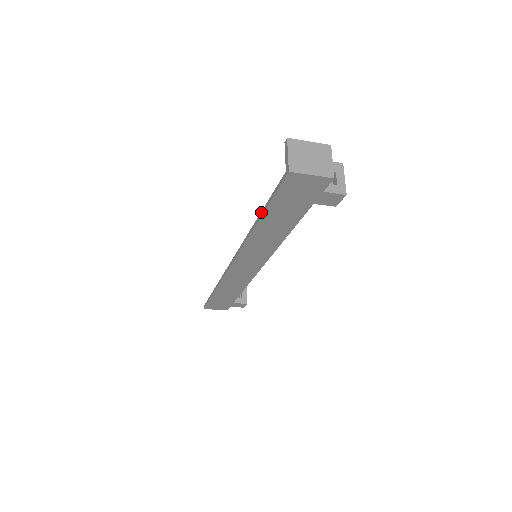
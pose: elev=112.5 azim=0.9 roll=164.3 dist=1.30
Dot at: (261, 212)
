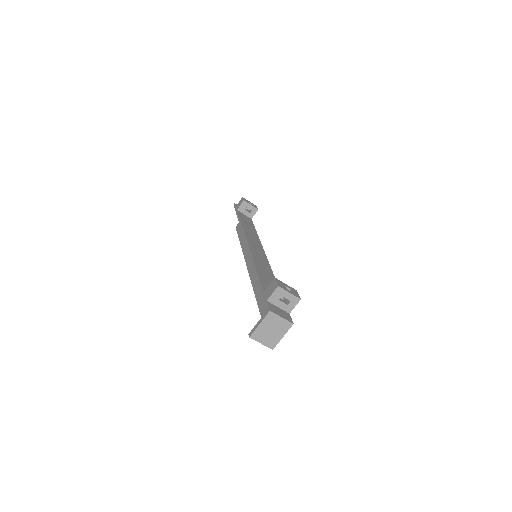
Dot at: (260, 314)
